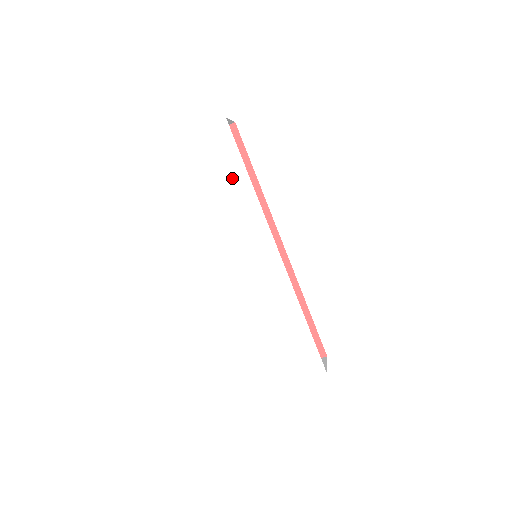
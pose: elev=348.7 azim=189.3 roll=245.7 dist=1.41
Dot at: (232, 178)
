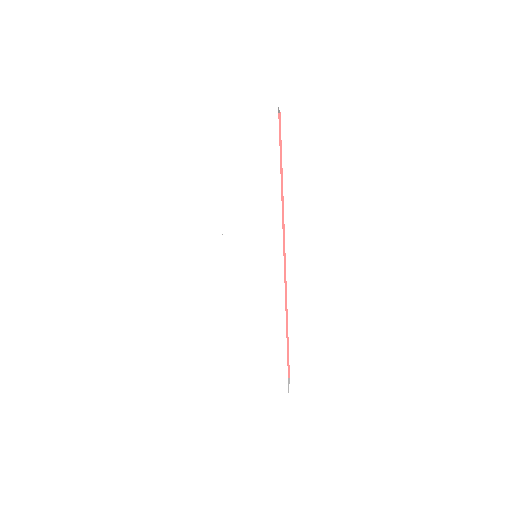
Dot at: (262, 169)
